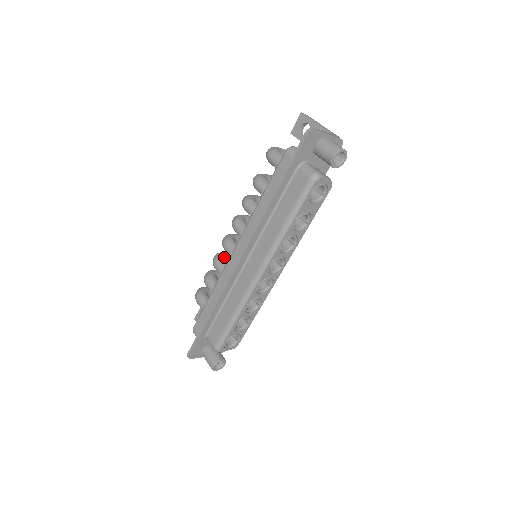
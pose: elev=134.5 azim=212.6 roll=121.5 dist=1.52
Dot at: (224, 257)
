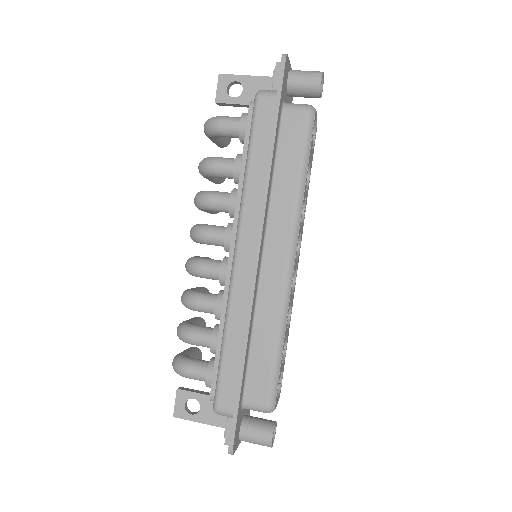
Dot at: (198, 291)
